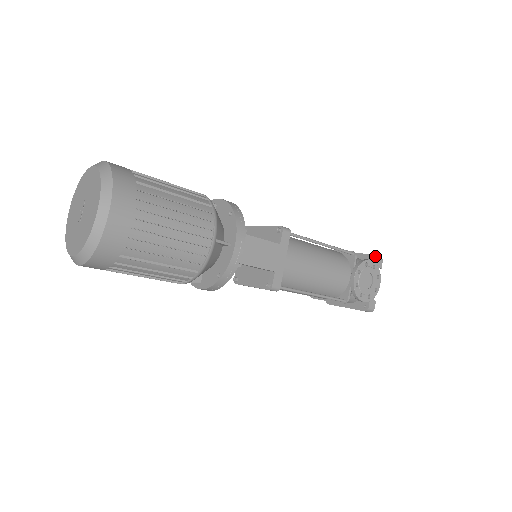
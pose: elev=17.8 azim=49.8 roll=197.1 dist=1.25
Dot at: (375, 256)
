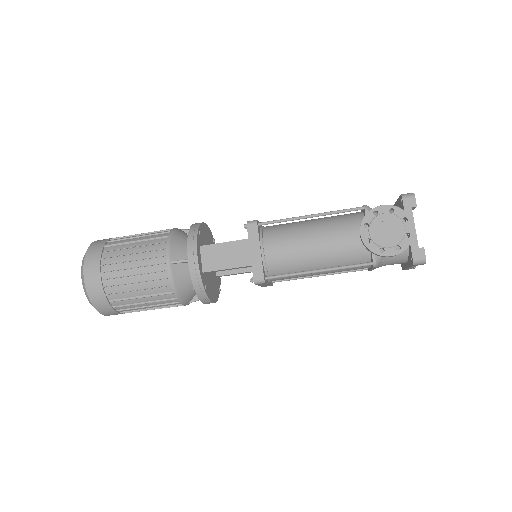
Dot at: (401, 196)
